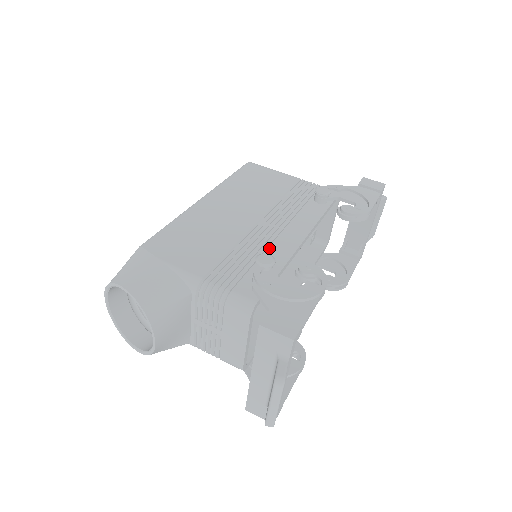
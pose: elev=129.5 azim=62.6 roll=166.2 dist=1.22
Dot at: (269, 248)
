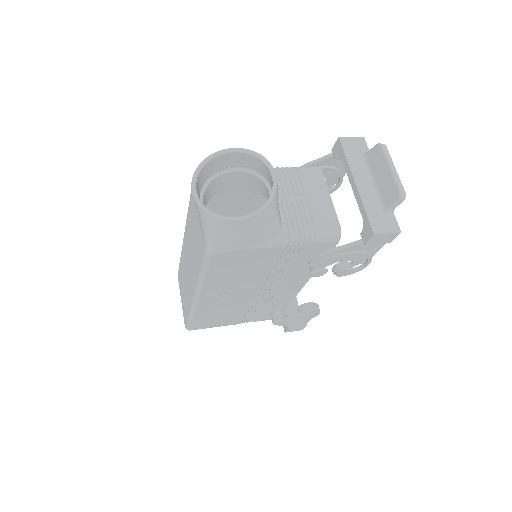
Dot at: occluded
